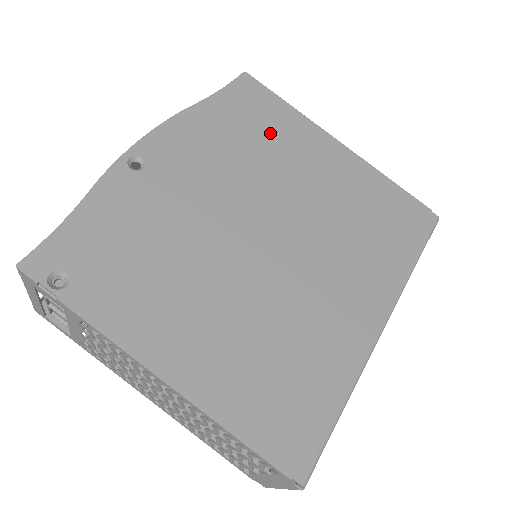
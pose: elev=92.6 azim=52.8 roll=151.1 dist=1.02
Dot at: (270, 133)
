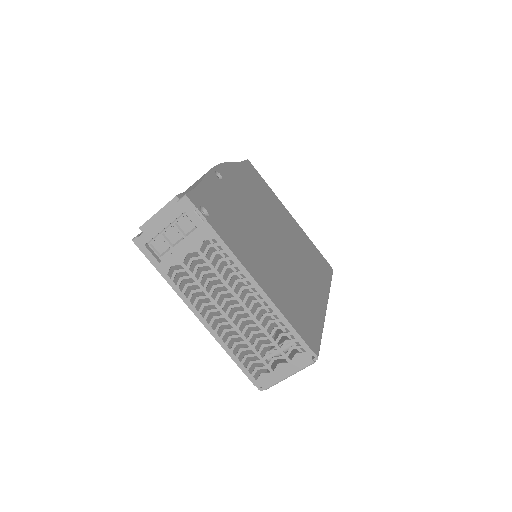
Dot at: (265, 194)
